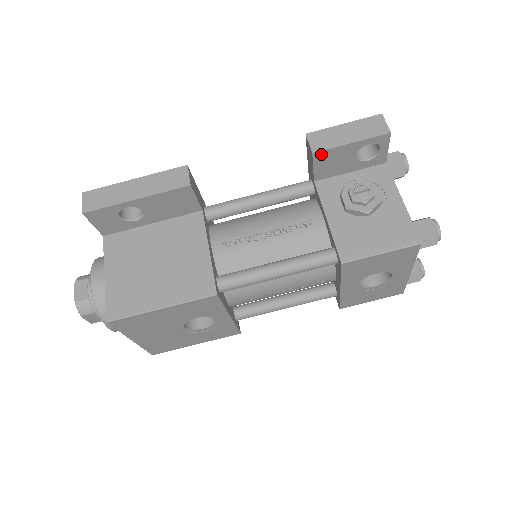
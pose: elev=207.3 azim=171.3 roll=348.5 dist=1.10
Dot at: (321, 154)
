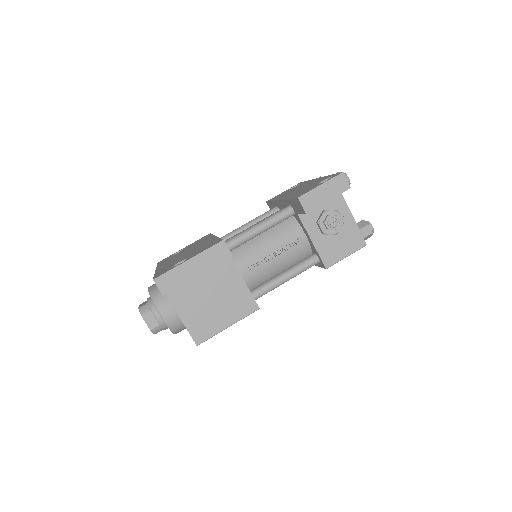
Dot at: occluded
